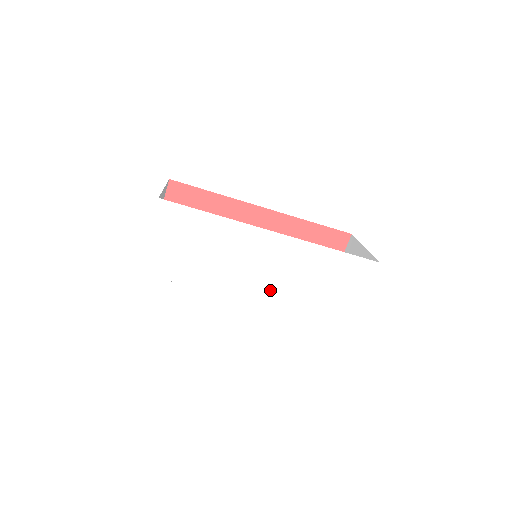
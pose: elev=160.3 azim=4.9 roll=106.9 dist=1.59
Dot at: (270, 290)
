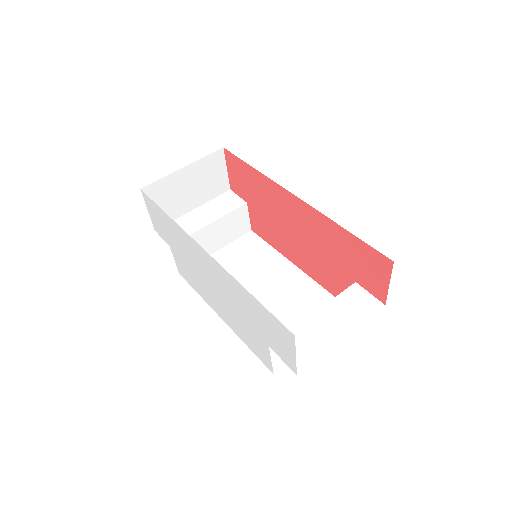
Dot at: (225, 304)
